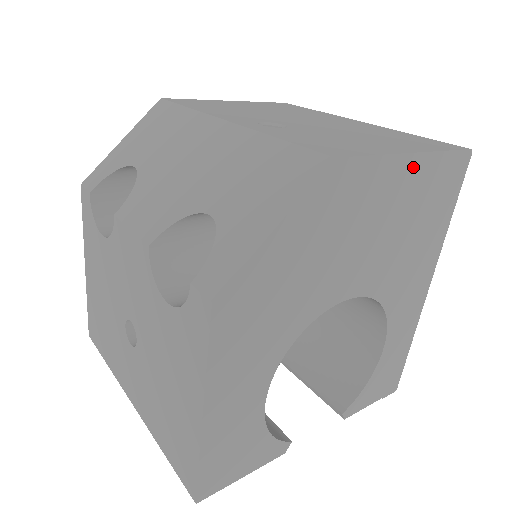
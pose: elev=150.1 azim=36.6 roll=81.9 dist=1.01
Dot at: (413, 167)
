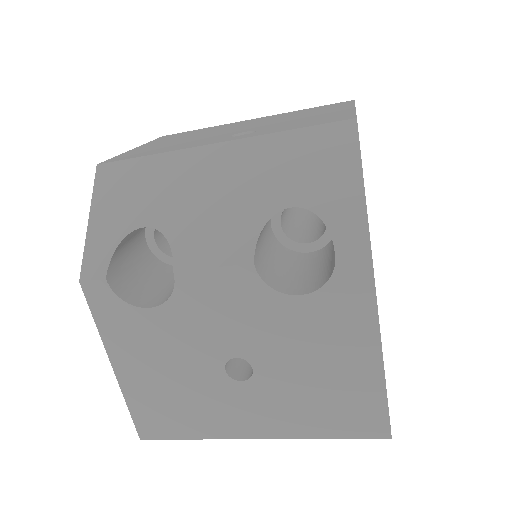
Dot at: occluded
